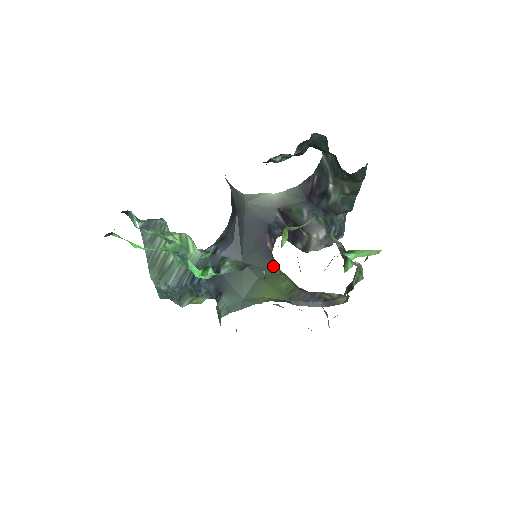
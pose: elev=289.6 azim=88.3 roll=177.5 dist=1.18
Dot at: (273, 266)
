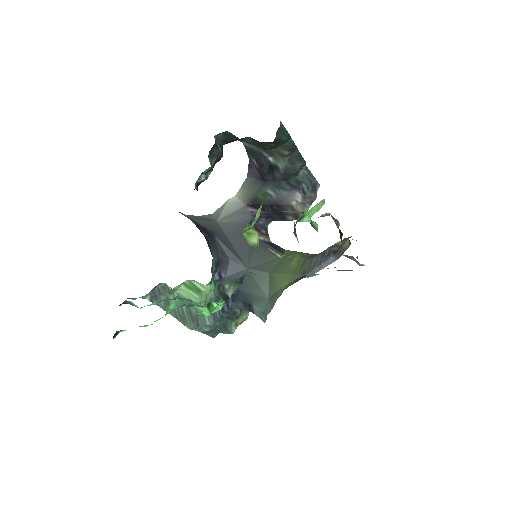
Dot at: occluded
